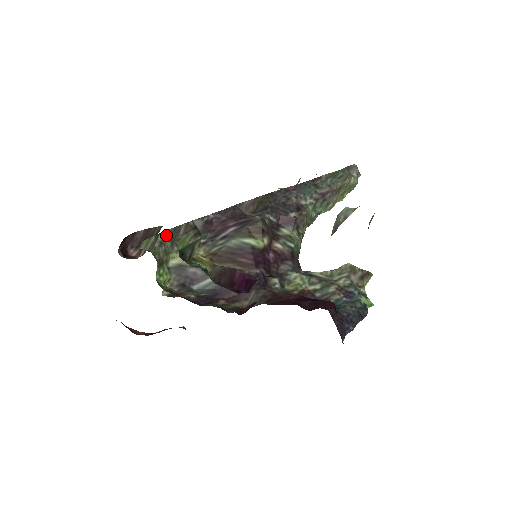
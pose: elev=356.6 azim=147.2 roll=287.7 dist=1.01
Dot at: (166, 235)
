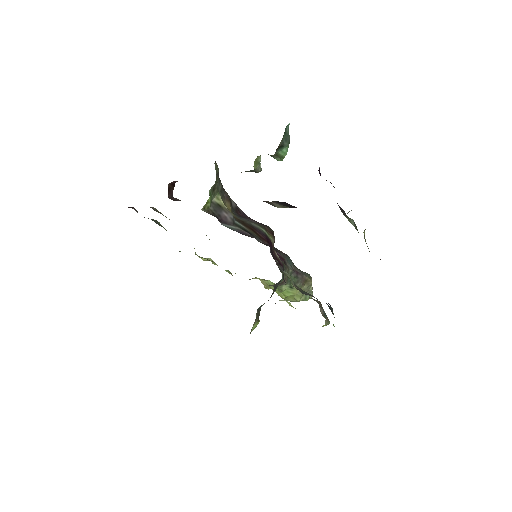
Dot at: occluded
